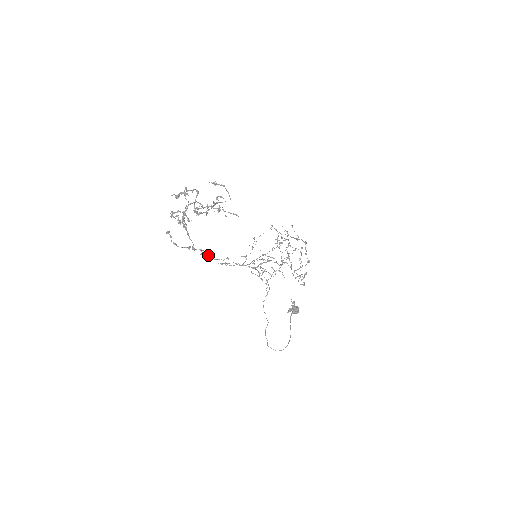
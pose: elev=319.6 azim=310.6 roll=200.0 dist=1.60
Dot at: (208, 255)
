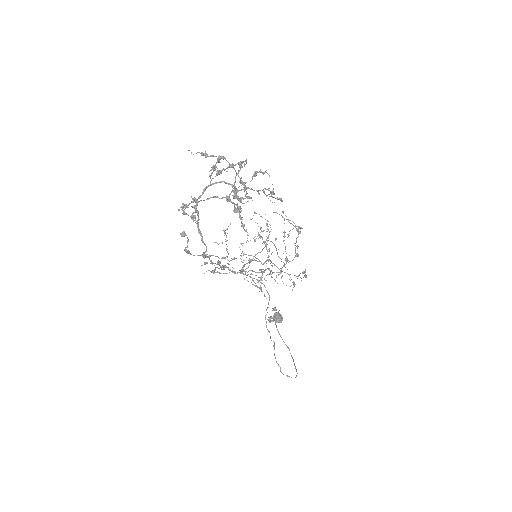
Dot at: (214, 263)
